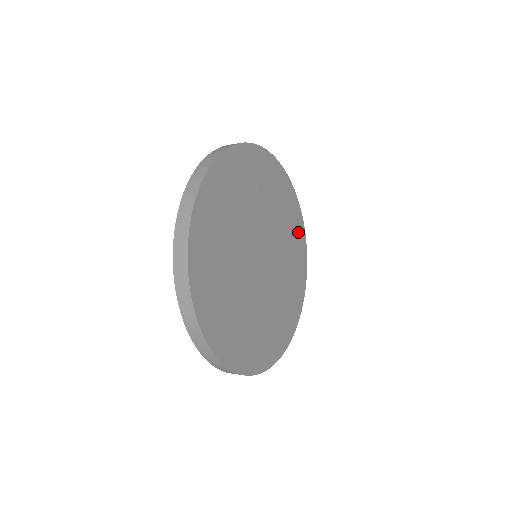
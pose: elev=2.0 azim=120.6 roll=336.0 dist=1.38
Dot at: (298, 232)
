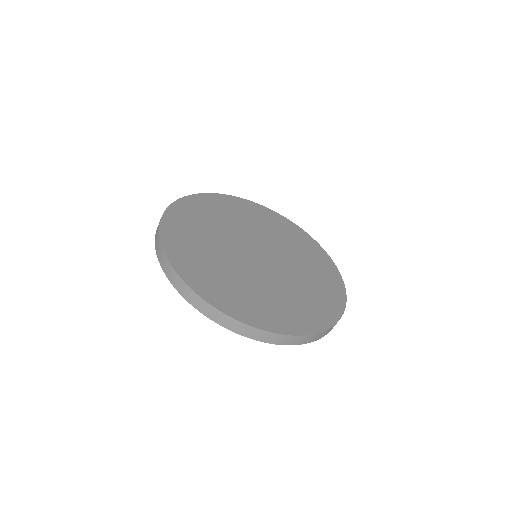
Dot at: (329, 274)
